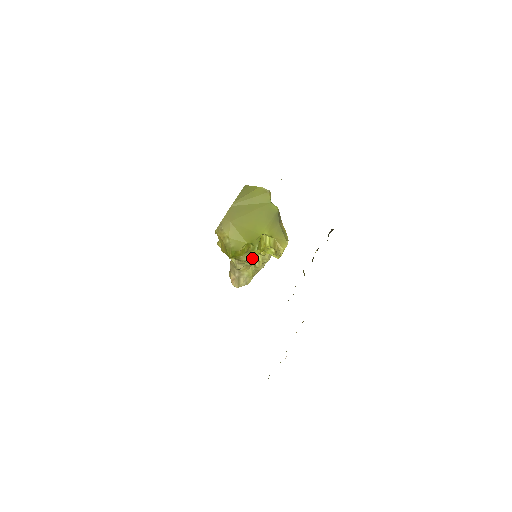
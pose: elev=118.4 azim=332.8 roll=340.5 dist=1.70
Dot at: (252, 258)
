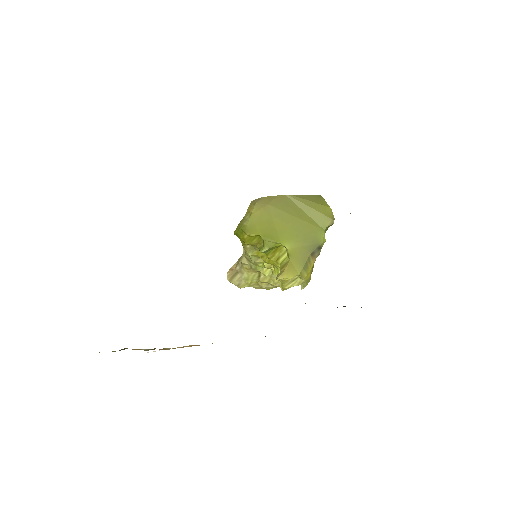
Dot at: (261, 264)
